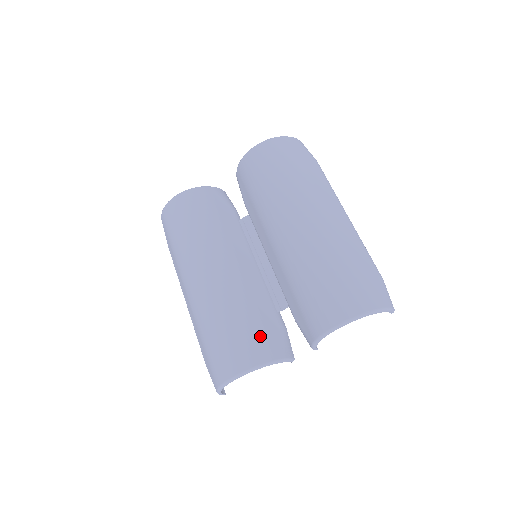
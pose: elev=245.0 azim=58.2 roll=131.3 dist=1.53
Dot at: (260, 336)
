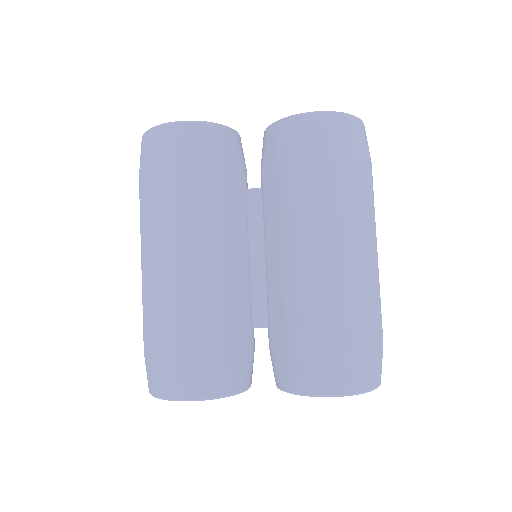
Dot at: (228, 360)
